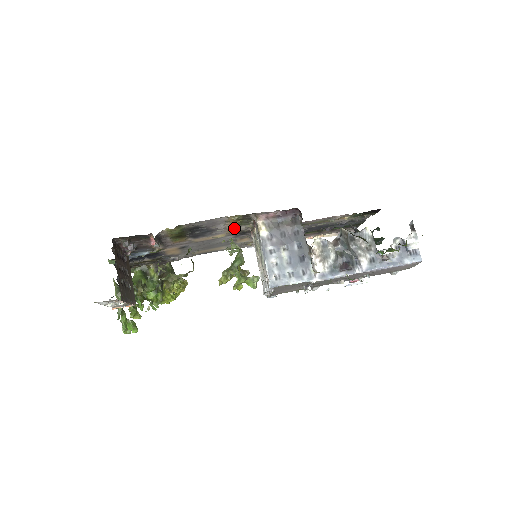
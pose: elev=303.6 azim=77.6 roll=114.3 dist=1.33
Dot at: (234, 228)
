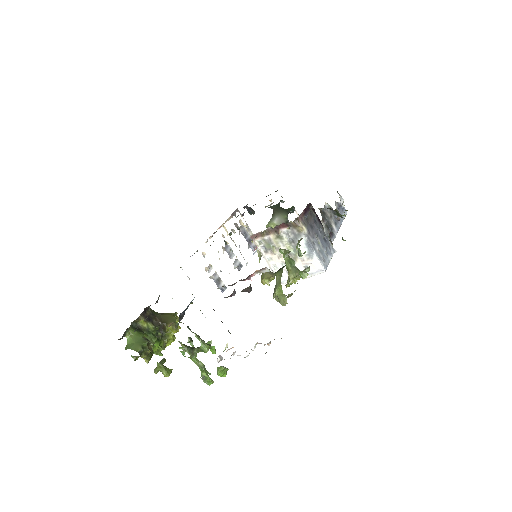
Dot at: occluded
